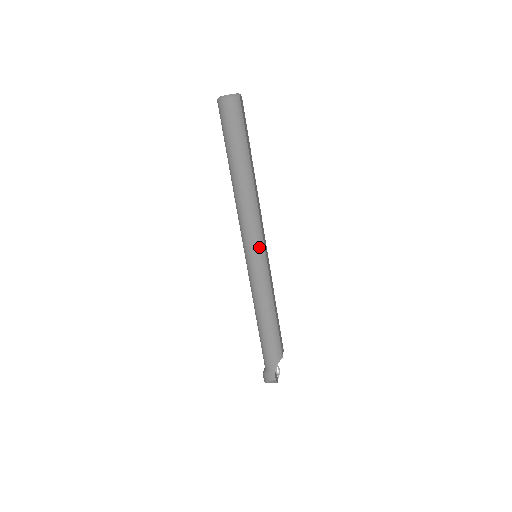
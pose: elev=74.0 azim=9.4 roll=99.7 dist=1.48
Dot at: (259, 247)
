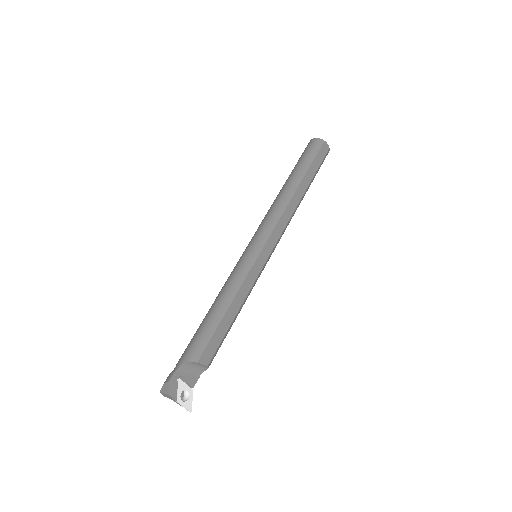
Dot at: (260, 239)
